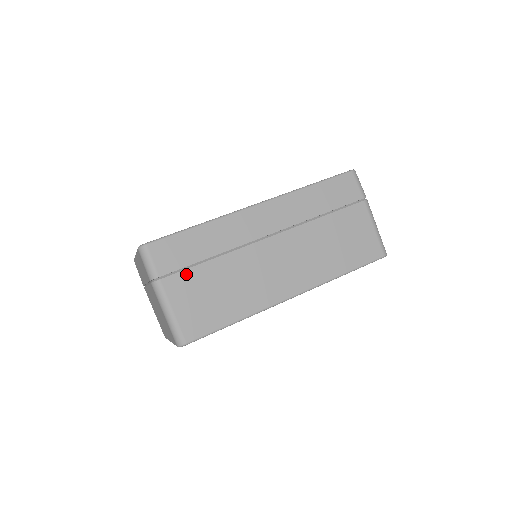
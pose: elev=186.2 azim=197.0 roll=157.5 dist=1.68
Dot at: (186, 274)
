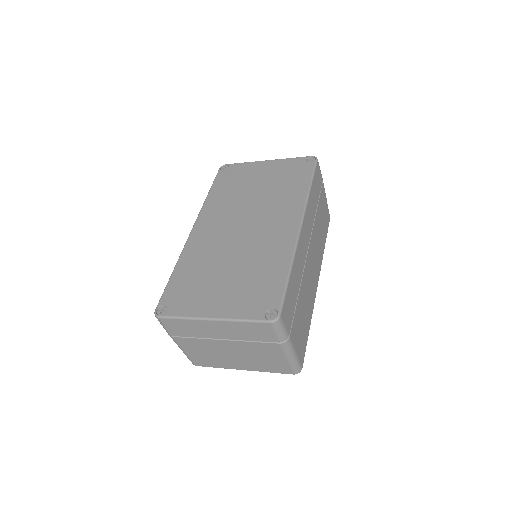
Dot at: (295, 318)
